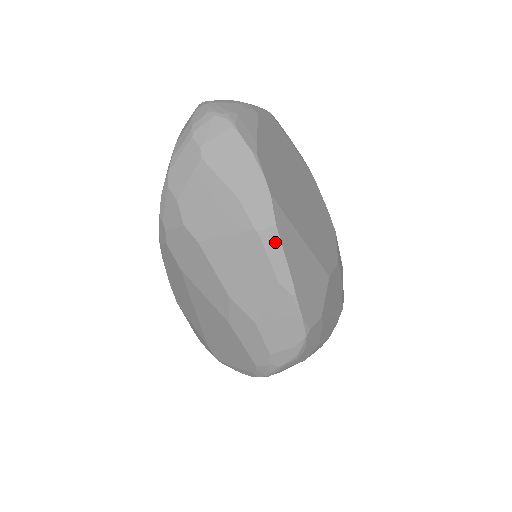
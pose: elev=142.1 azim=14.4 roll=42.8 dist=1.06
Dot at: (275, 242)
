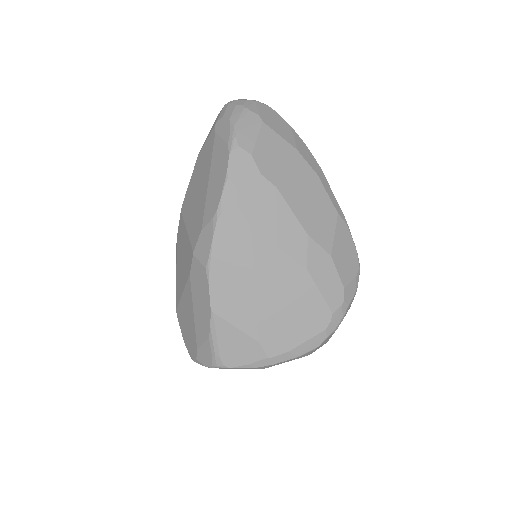
Dot at: (326, 182)
